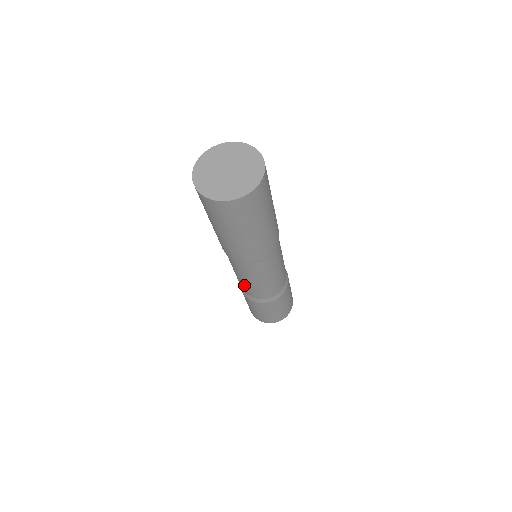
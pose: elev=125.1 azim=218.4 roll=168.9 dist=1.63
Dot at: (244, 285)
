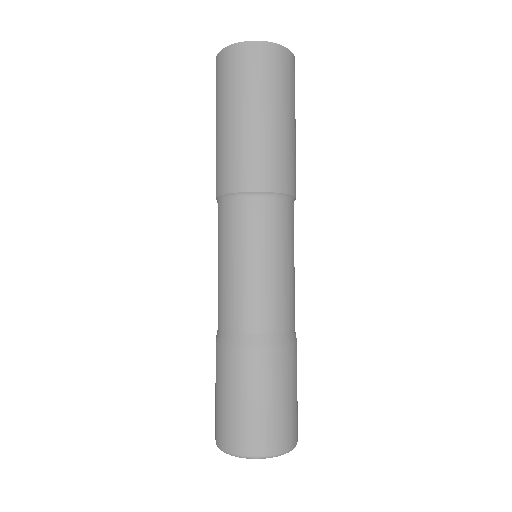
Dot at: (260, 291)
